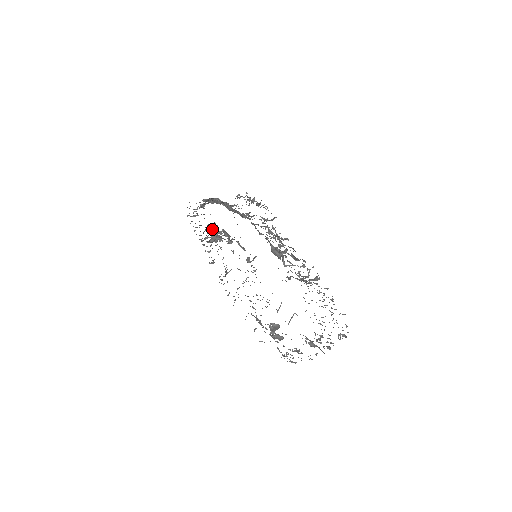
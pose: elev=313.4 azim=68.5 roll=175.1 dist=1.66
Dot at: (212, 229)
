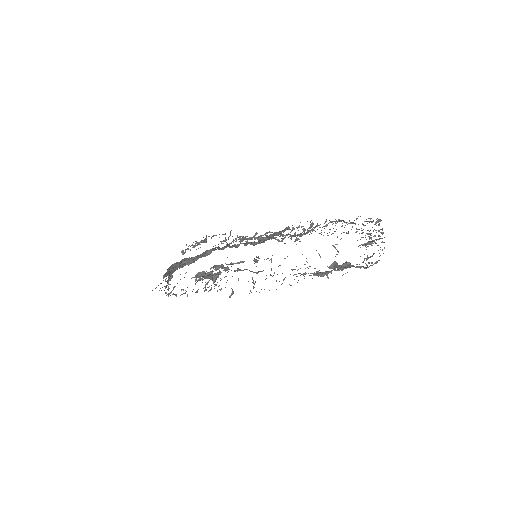
Dot at: (203, 276)
